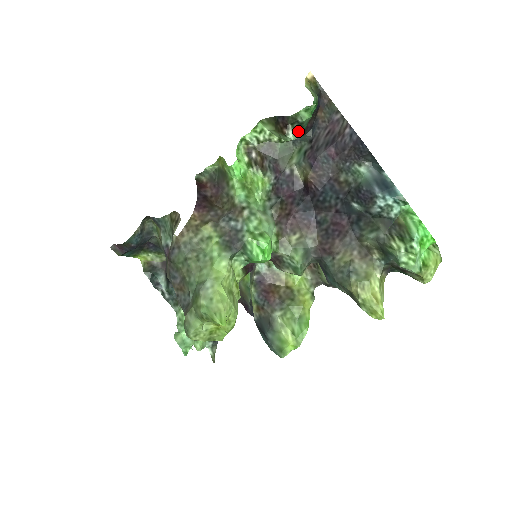
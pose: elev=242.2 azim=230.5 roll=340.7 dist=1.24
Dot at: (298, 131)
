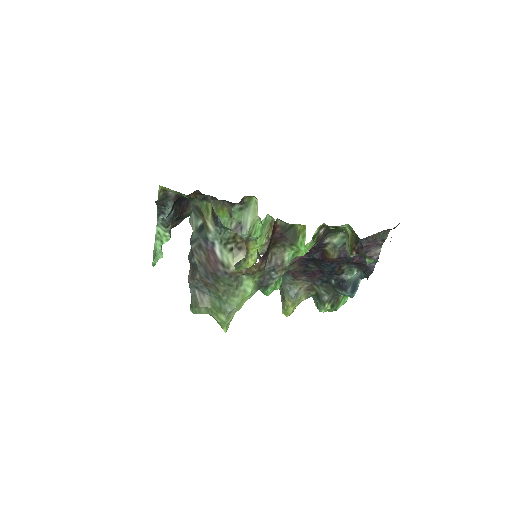
Dot at: occluded
